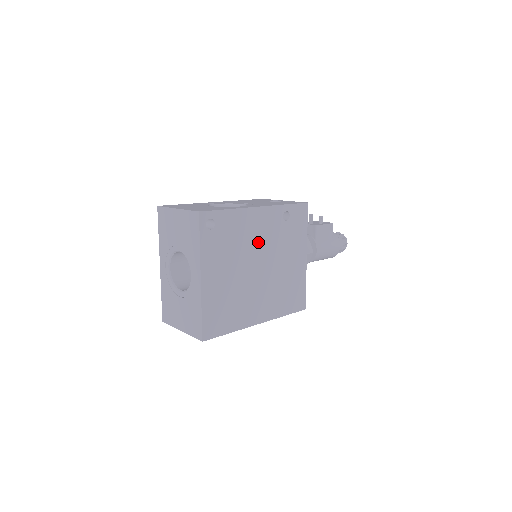
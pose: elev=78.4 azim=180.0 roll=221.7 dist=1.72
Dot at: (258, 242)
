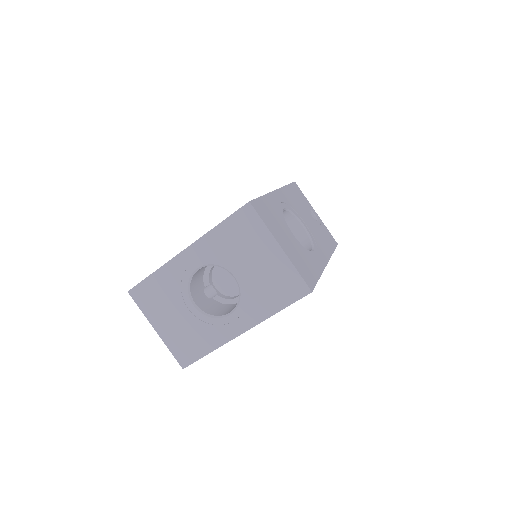
Dot at: occluded
